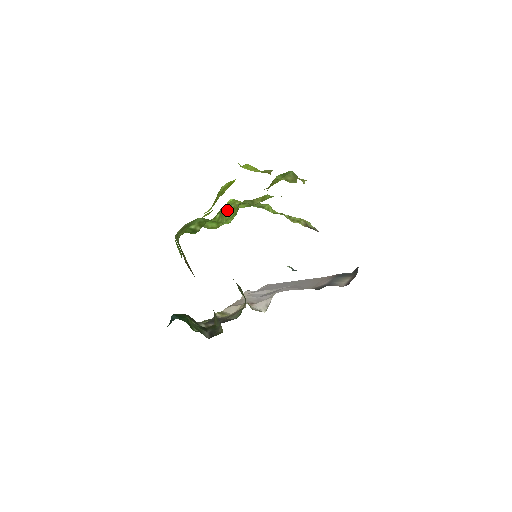
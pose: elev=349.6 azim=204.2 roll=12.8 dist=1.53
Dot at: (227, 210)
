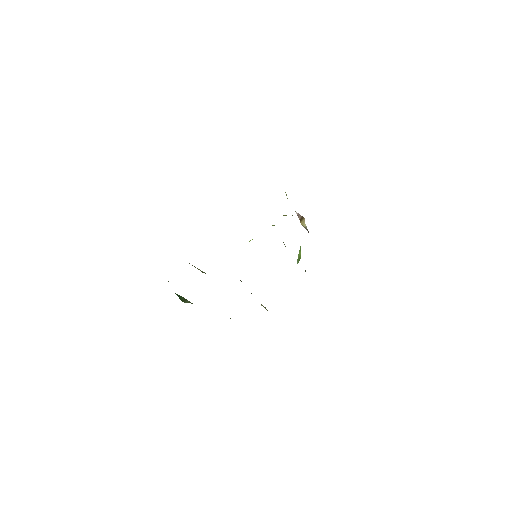
Dot at: occluded
